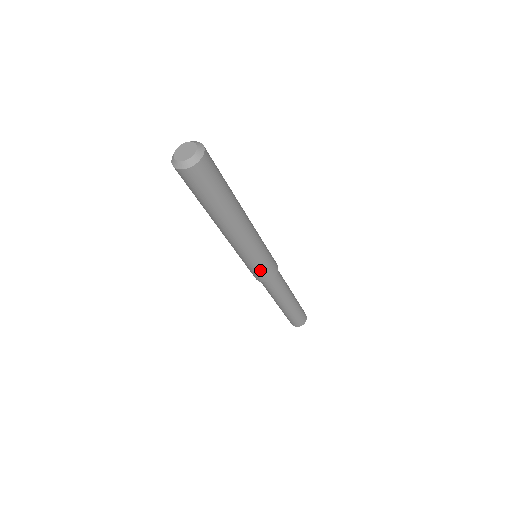
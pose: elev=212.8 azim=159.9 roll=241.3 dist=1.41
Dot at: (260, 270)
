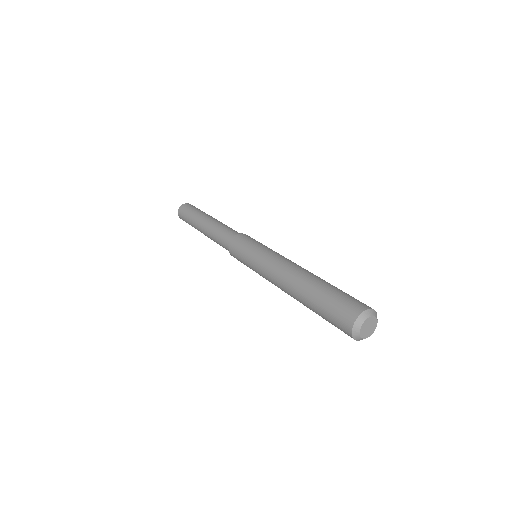
Dot at: occluded
